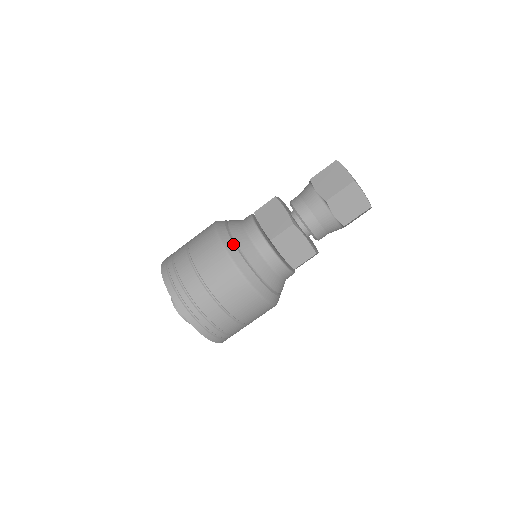
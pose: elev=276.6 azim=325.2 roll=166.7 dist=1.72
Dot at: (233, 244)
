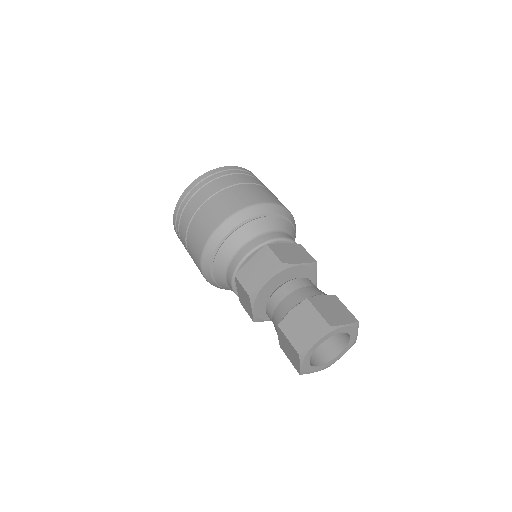
Dot at: (221, 239)
